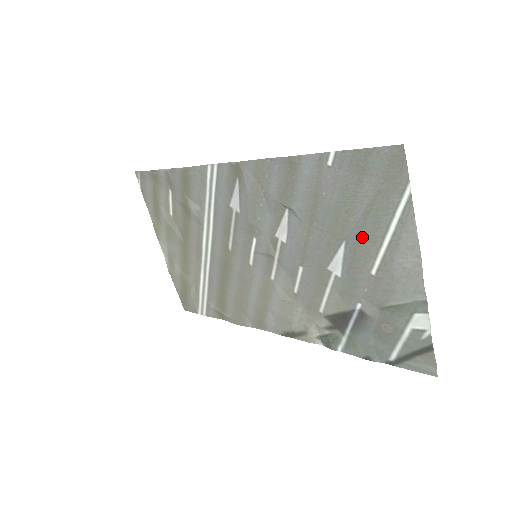
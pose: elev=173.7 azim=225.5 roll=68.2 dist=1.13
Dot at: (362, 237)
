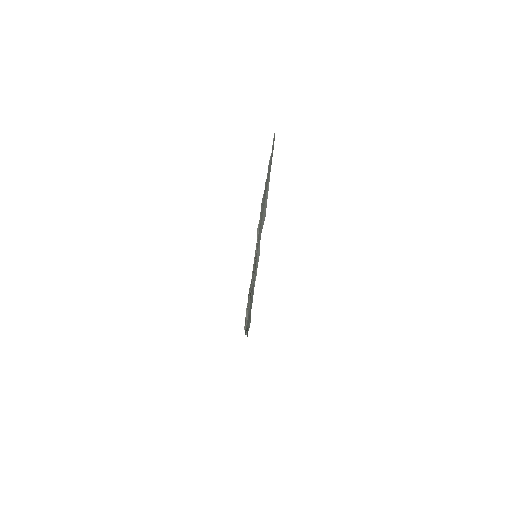
Dot at: occluded
